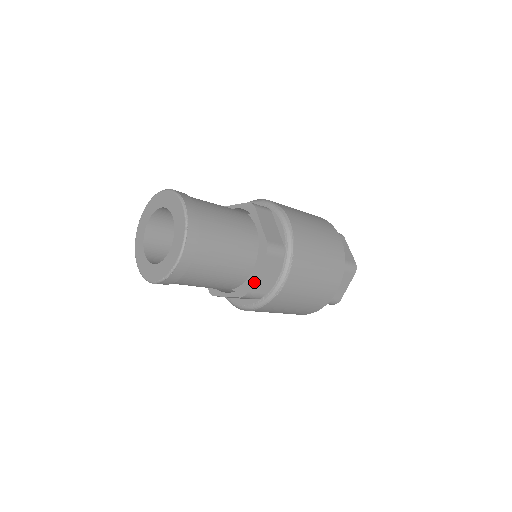
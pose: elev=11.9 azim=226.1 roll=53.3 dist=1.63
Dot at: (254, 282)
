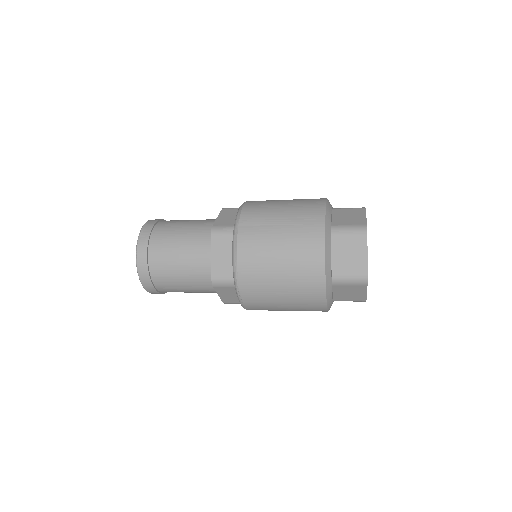
Dot at: (223, 299)
